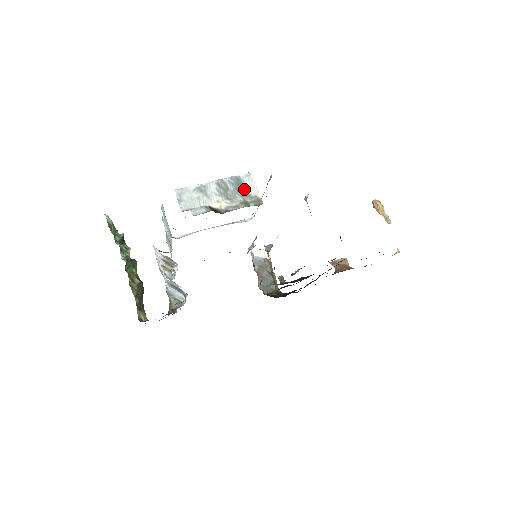
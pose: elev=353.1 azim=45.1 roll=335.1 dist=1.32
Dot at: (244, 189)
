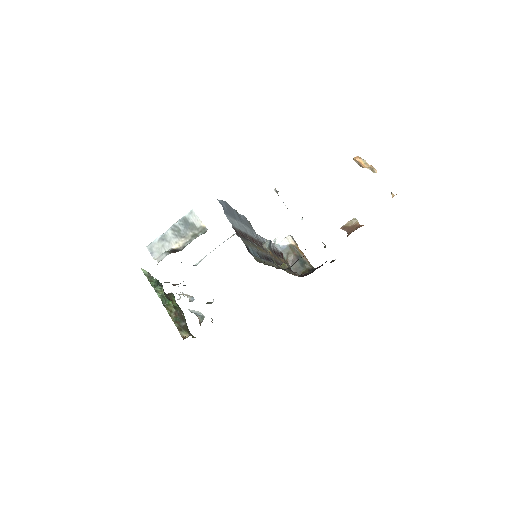
Dot at: (191, 225)
